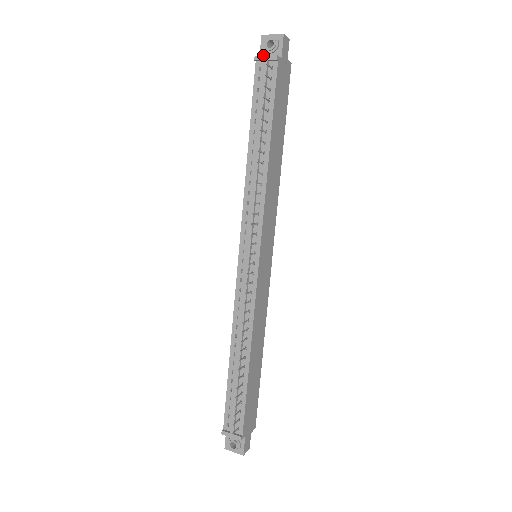
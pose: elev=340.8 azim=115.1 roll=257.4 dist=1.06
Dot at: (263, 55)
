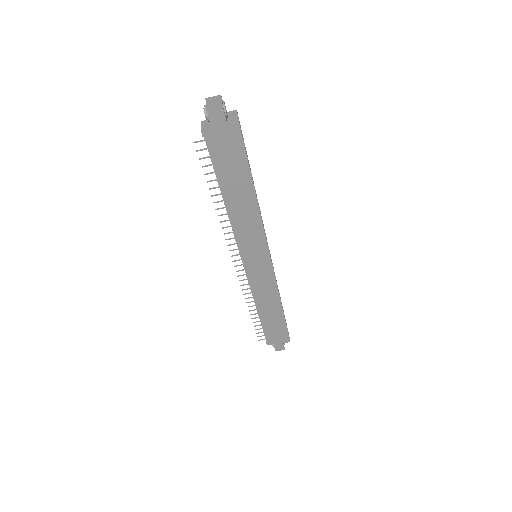
Dot at: (201, 126)
